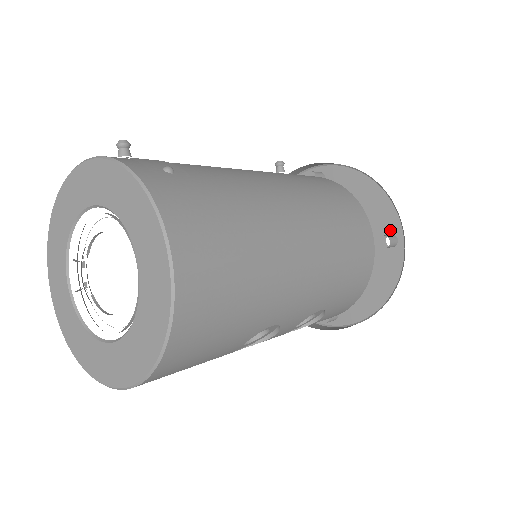
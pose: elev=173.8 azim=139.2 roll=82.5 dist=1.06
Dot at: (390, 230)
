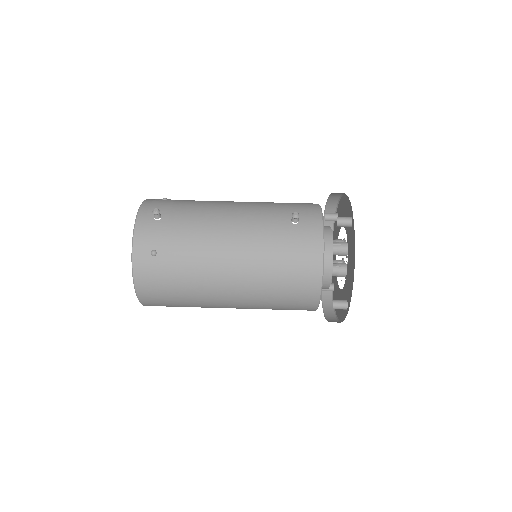
Dot at: (348, 300)
